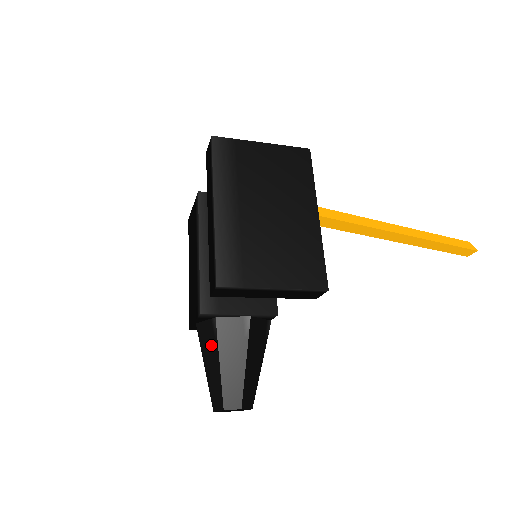
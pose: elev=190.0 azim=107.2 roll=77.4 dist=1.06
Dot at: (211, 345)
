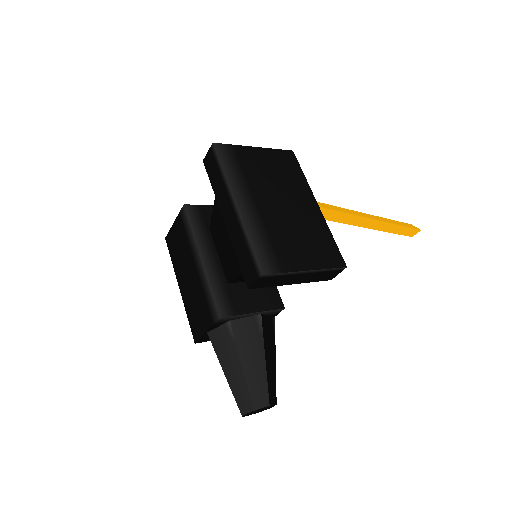
Dot at: (229, 349)
